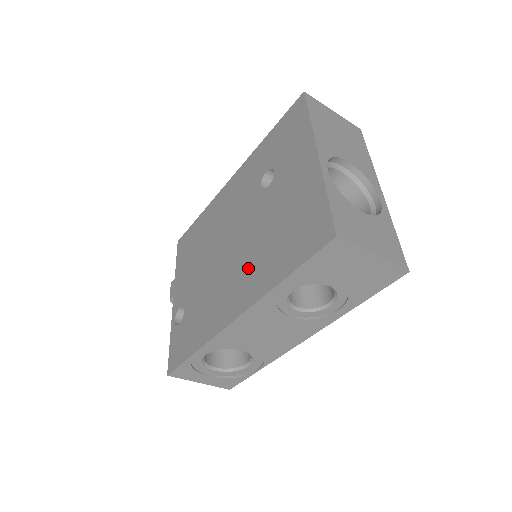
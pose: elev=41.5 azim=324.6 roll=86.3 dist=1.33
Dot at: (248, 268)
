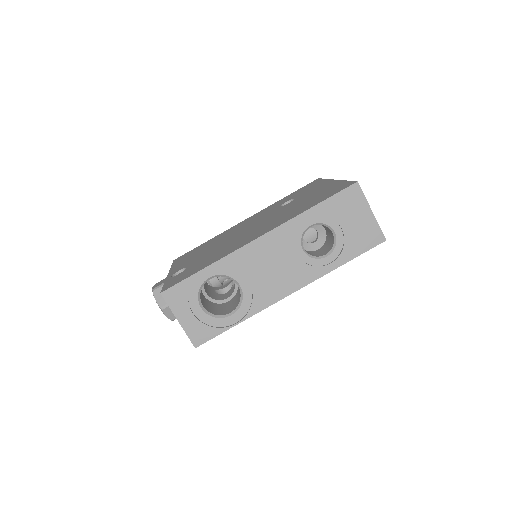
Dot at: (272, 222)
